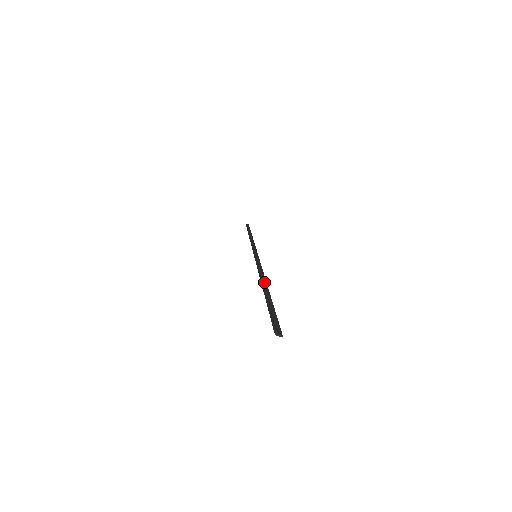
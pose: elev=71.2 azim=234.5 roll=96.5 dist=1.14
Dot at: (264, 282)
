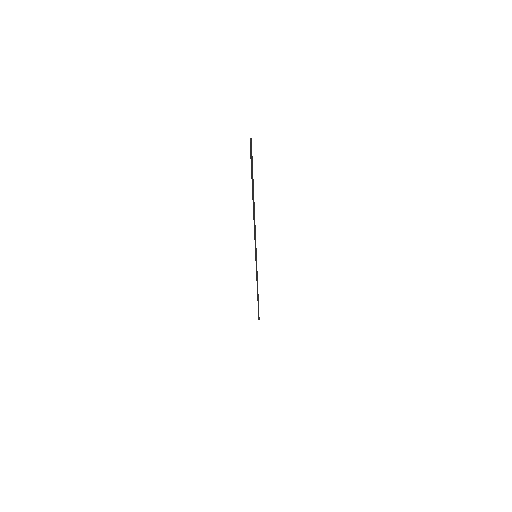
Dot at: (254, 212)
